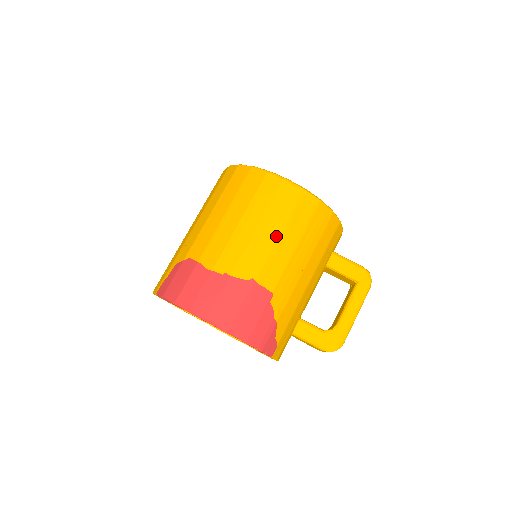
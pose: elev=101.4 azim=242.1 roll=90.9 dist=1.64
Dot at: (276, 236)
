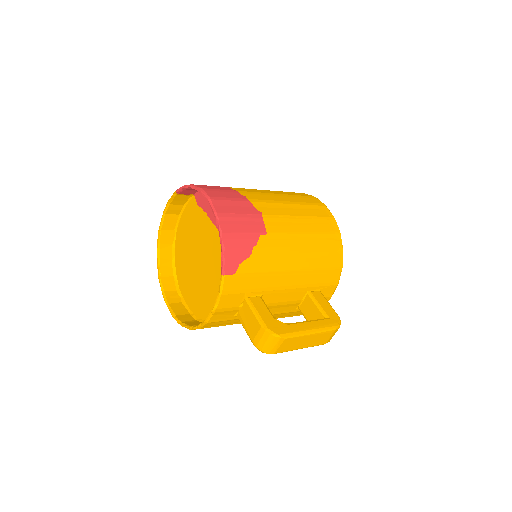
Dot at: (297, 214)
